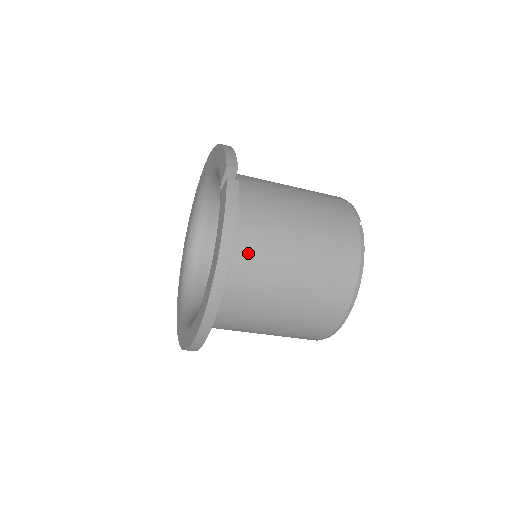
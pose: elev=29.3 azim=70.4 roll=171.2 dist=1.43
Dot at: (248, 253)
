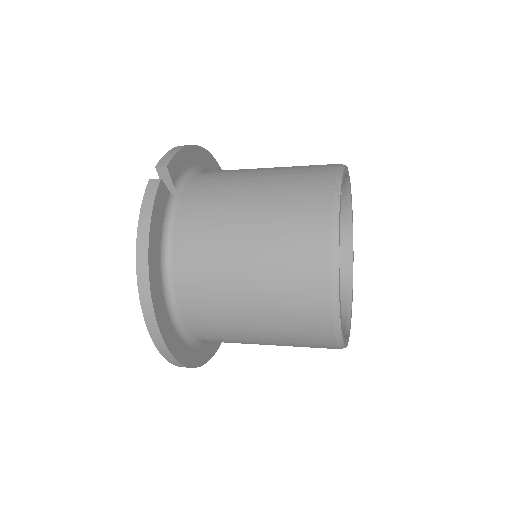
Dot at: (188, 254)
